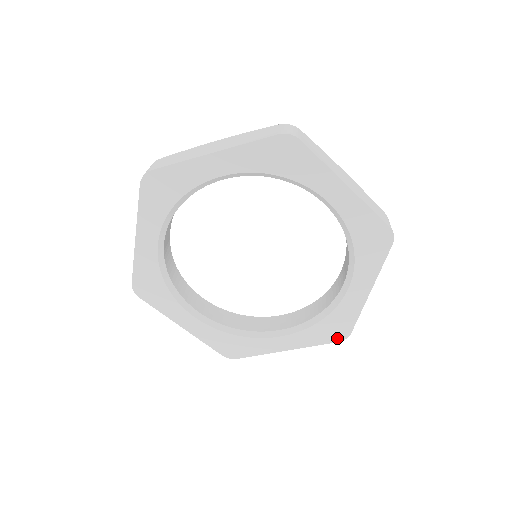
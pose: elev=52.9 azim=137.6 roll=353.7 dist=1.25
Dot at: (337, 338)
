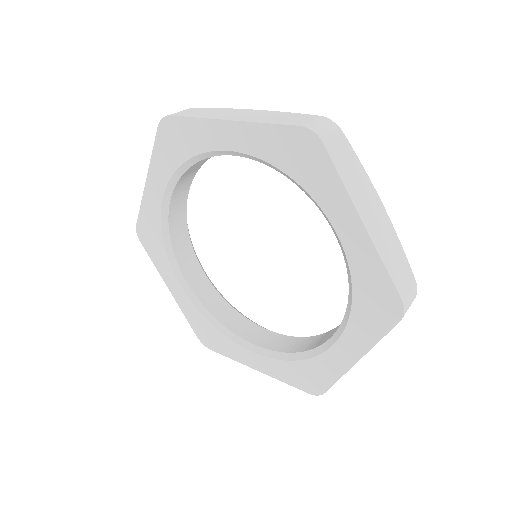
Dot at: (309, 389)
